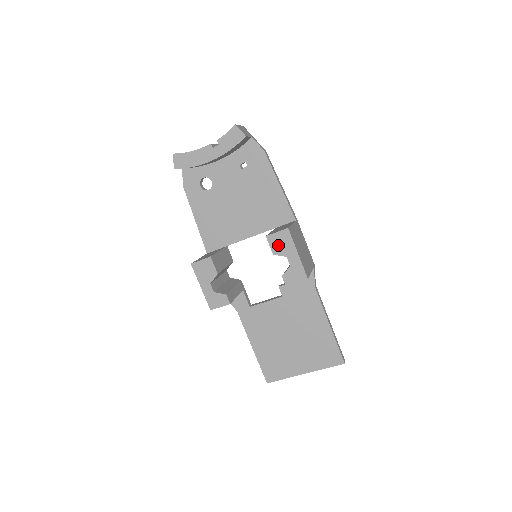
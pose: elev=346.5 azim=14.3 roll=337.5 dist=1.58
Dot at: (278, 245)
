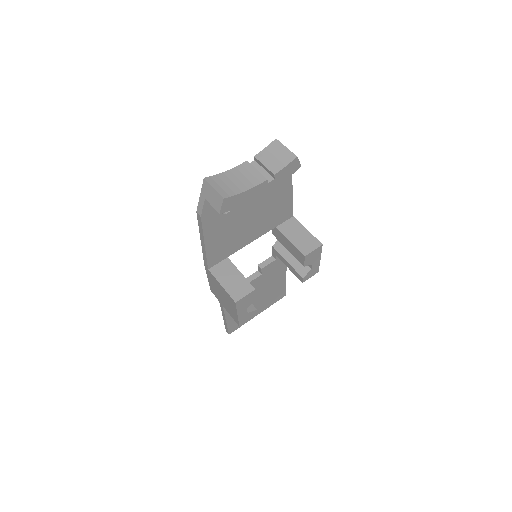
Dot at: (310, 259)
